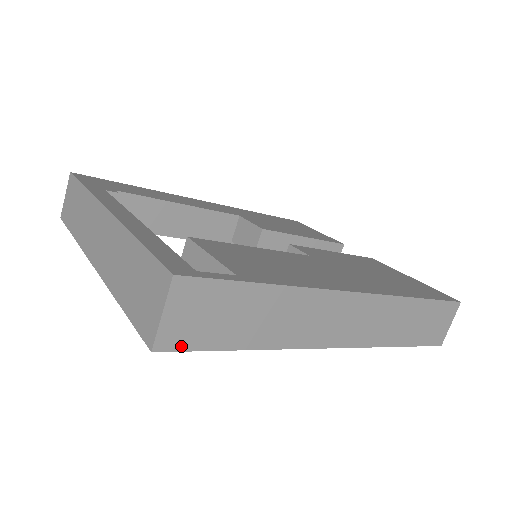
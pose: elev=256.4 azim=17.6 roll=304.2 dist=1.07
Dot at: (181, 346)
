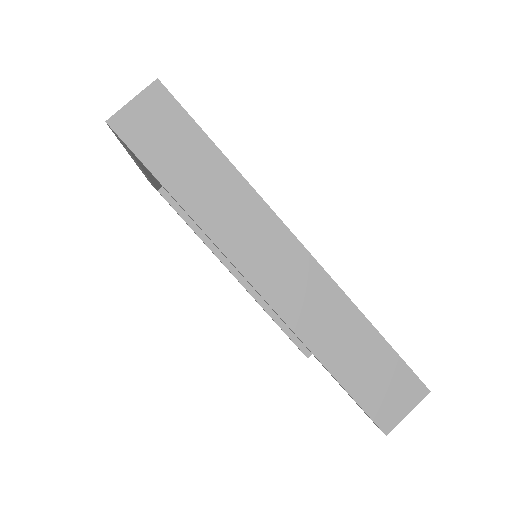
Dot at: (127, 138)
